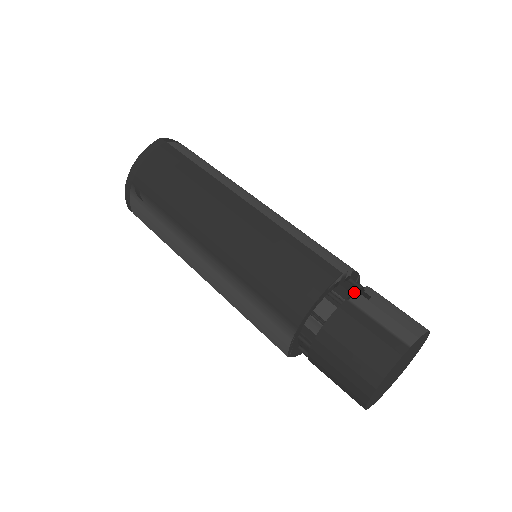
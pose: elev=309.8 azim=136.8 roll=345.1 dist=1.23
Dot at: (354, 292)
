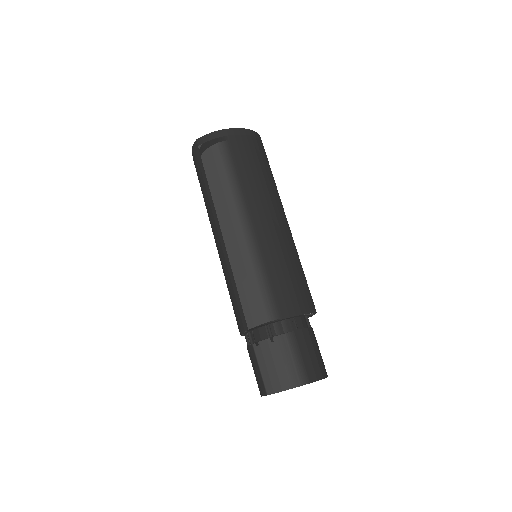
Dot at: (258, 341)
